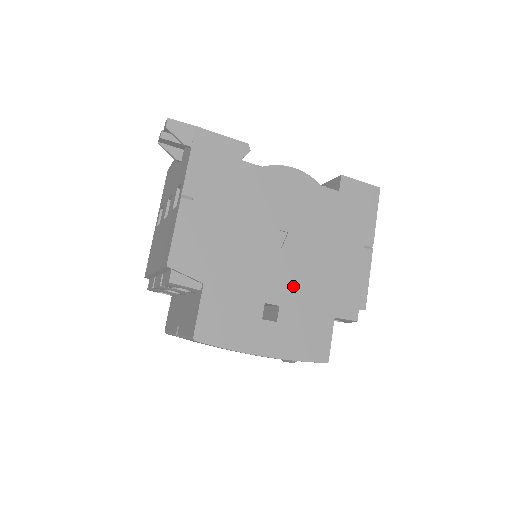
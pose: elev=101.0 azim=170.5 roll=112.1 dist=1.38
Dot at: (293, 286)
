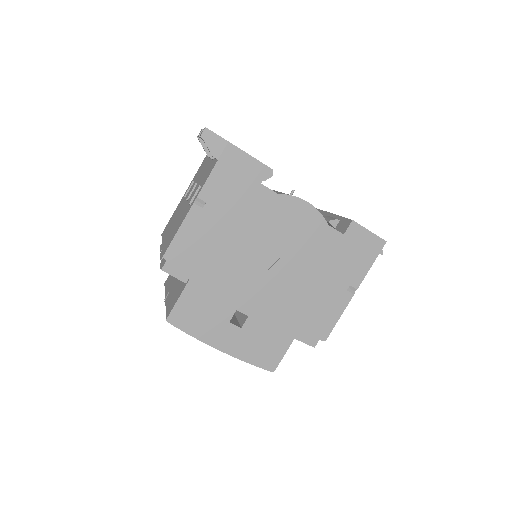
Dot at: (267, 304)
